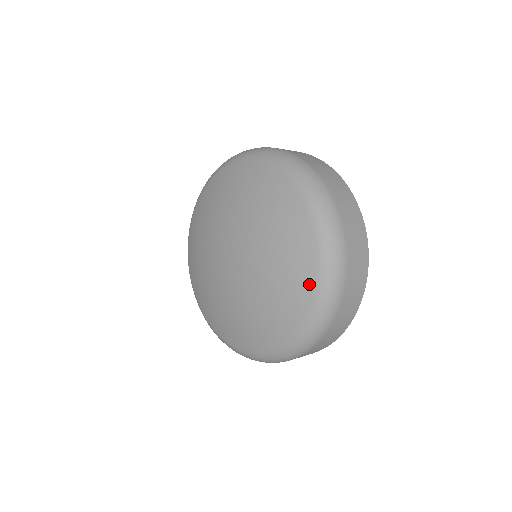
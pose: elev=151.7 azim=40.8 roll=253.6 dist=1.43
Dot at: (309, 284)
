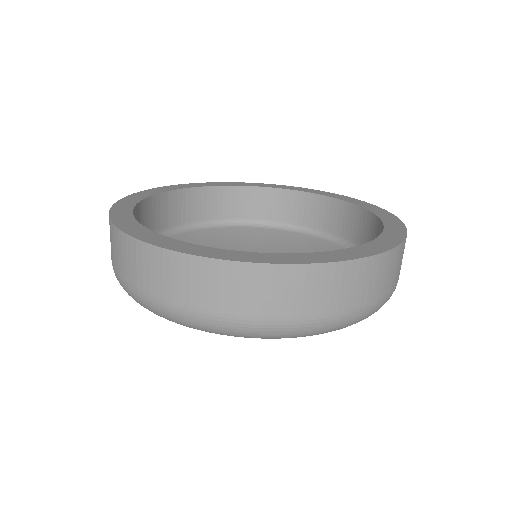
Dot at: occluded
